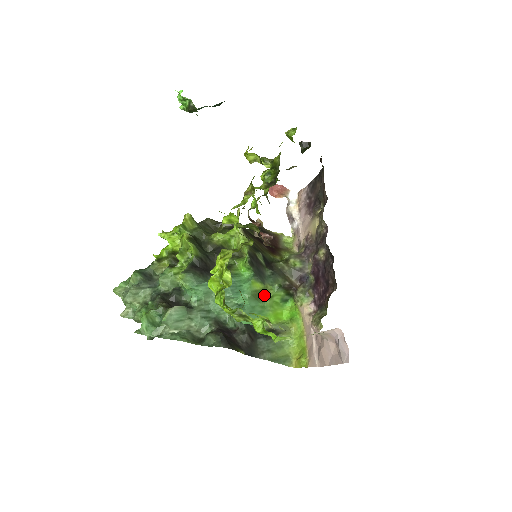
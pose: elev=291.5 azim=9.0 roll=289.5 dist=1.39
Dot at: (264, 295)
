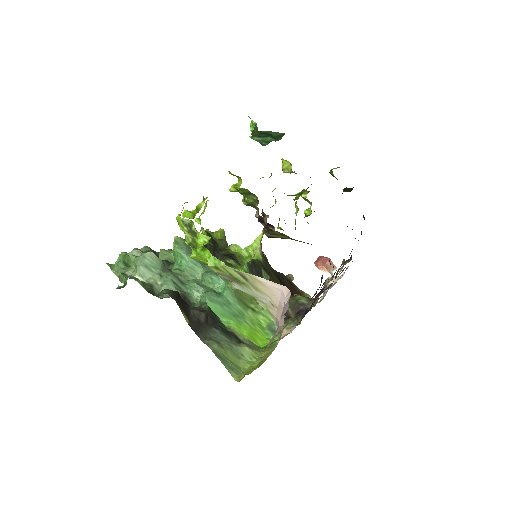
Dot at: (249, 304)
